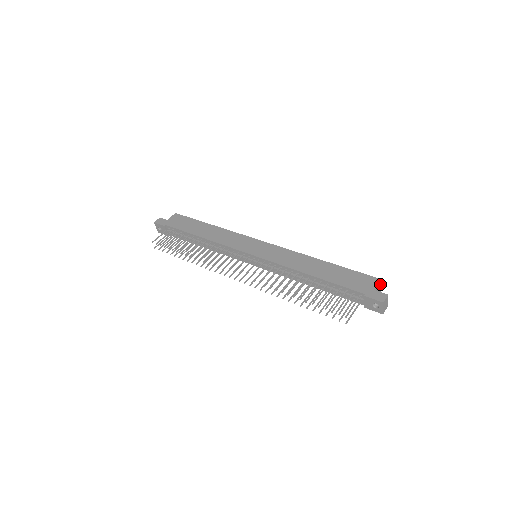
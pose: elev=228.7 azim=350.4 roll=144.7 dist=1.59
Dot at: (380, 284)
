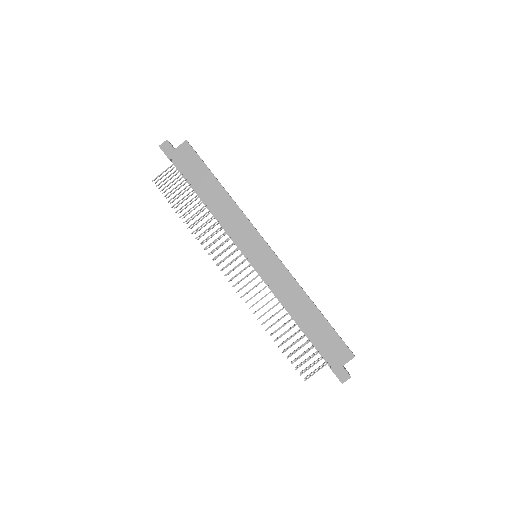
Dot at: (353, 357)
